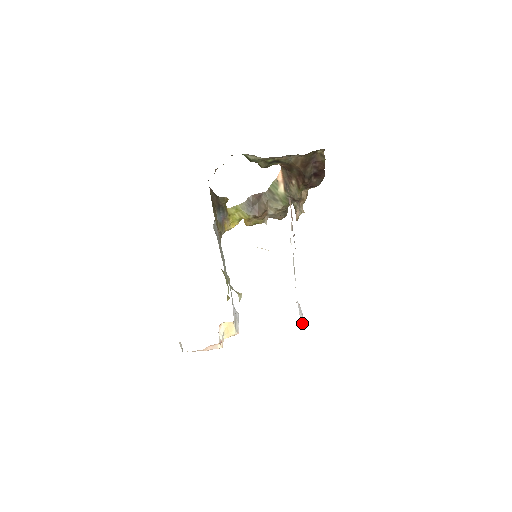
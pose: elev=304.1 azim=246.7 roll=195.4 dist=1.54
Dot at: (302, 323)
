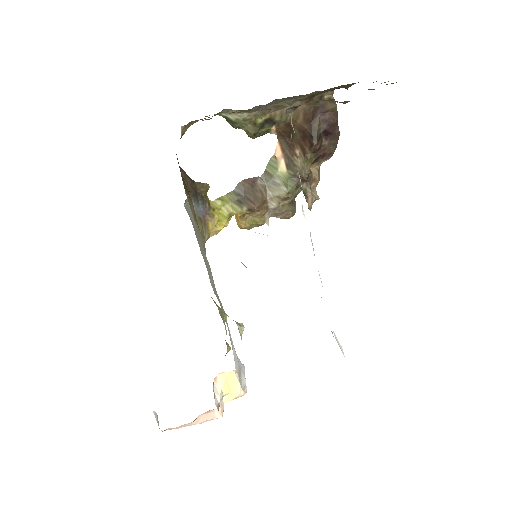
Dot at: occluded
